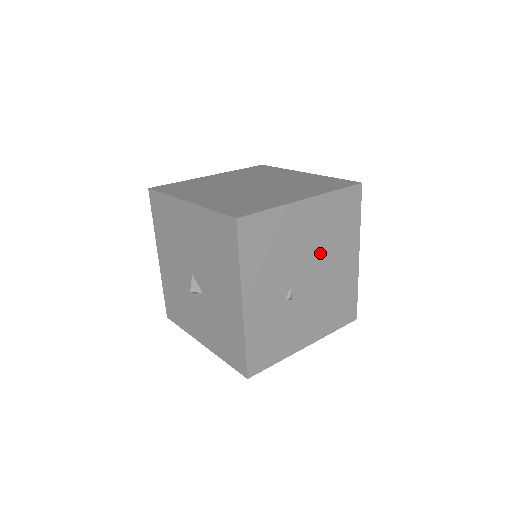
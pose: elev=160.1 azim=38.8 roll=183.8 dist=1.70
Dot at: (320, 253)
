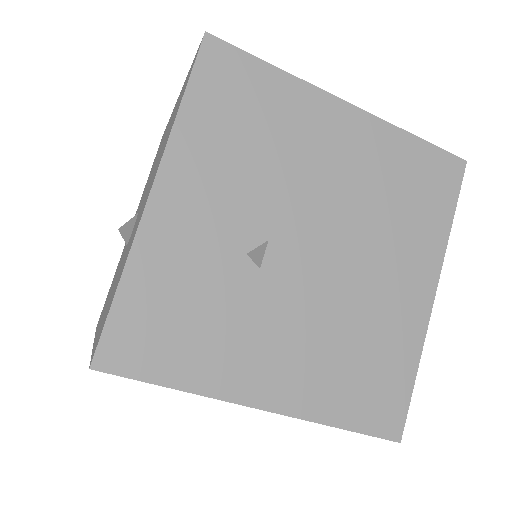
Dot at: (351, 223)
